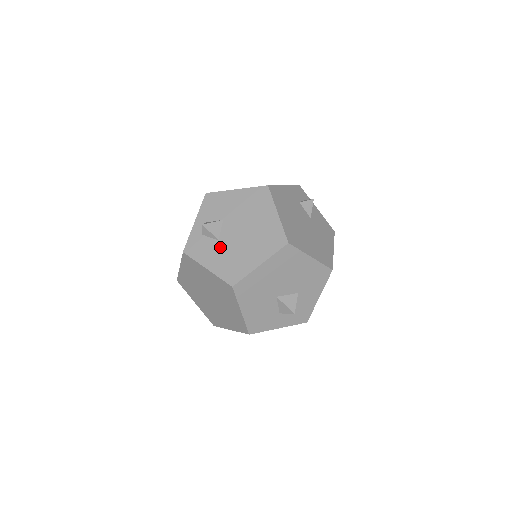
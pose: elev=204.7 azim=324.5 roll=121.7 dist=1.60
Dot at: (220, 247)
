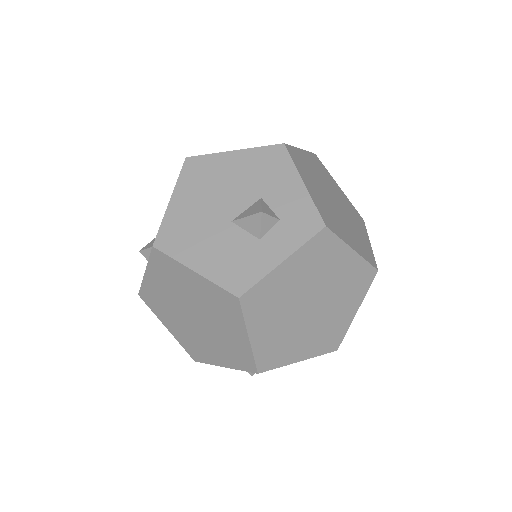
Dot at: occluded
